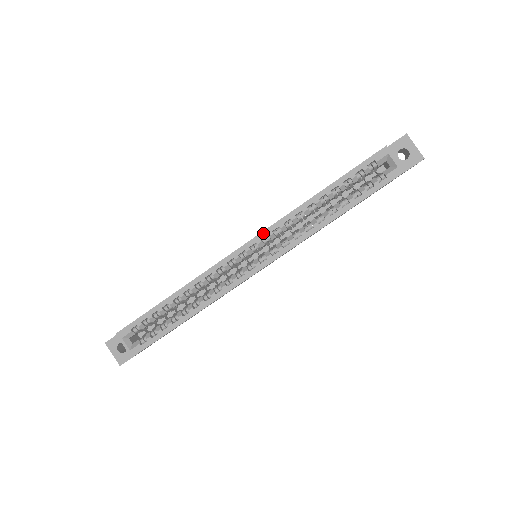
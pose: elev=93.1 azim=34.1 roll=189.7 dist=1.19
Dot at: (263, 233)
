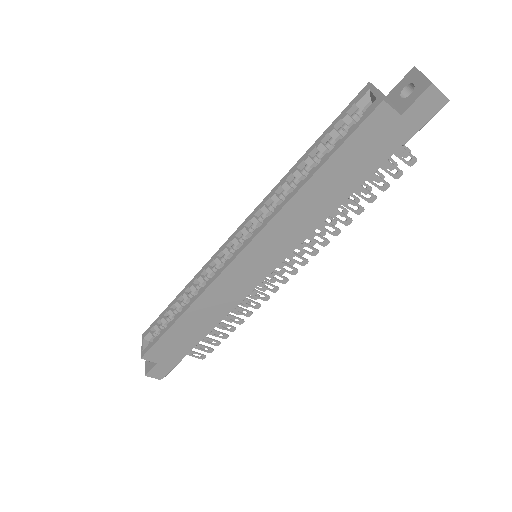
Dot at: (247, 218)
